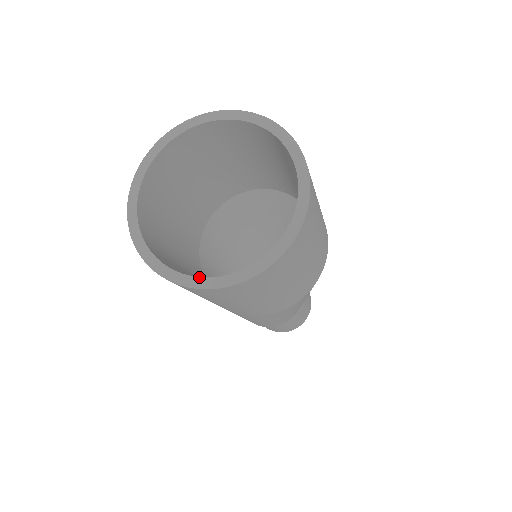
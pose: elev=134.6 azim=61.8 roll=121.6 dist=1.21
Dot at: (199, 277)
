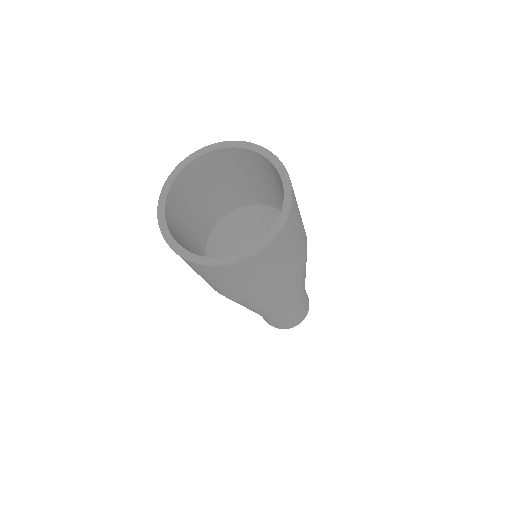
Dot at: (262, 240)
